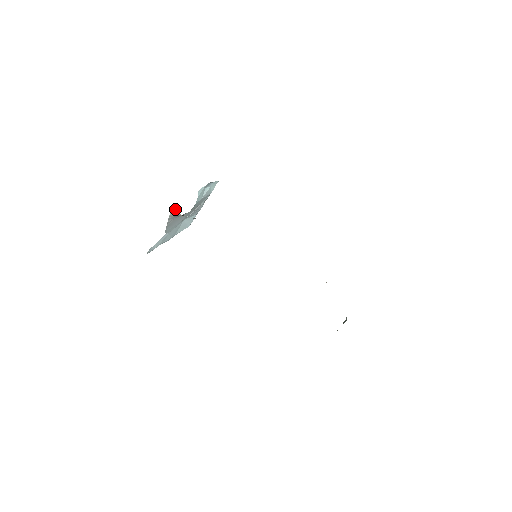
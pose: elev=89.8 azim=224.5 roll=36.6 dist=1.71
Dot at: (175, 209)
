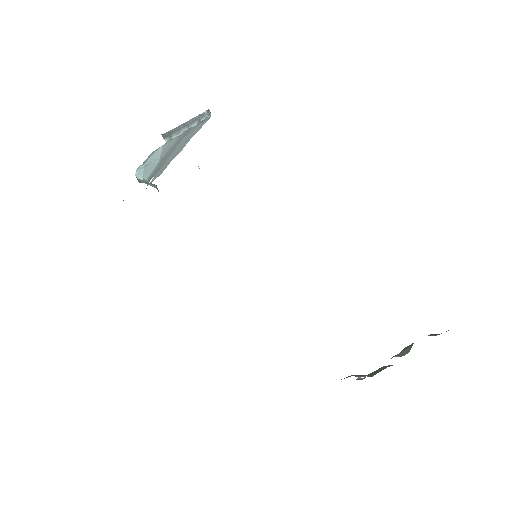
Dot at: occluded
